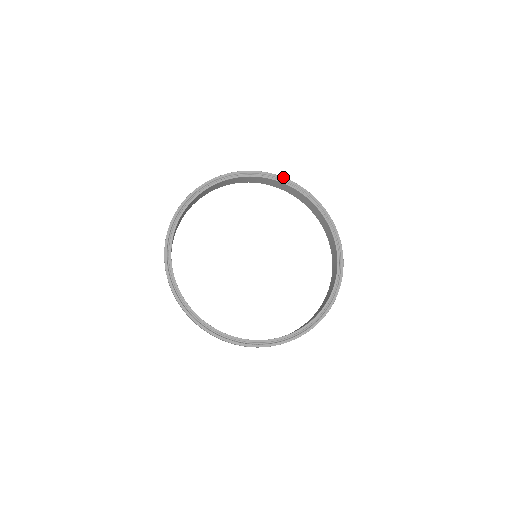
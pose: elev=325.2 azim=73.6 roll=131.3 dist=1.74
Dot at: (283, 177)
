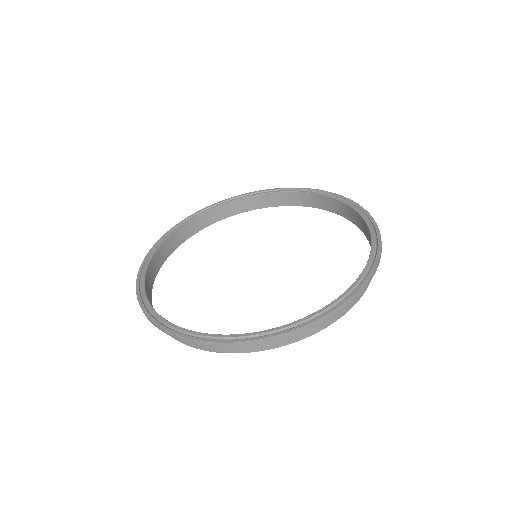
Dot at: (340, 195)
